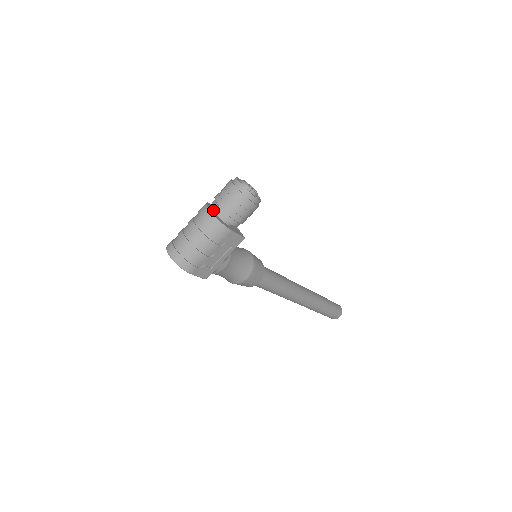
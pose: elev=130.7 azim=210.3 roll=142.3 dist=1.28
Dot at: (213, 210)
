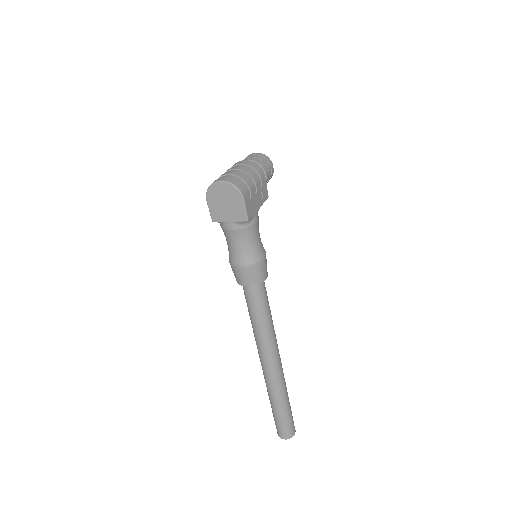
Dot at: occluded
